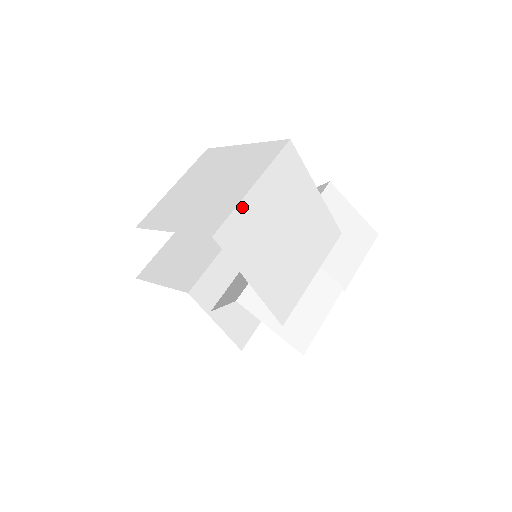
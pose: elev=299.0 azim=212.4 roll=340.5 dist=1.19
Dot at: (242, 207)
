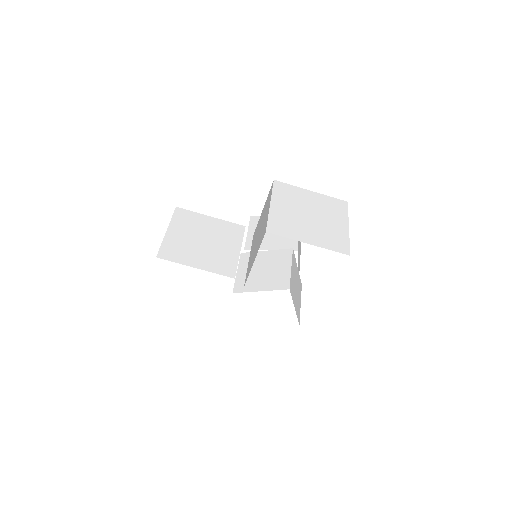
Dot at: (348, 239)
